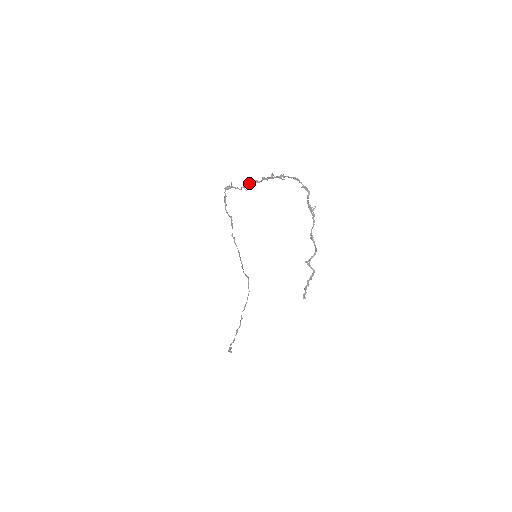
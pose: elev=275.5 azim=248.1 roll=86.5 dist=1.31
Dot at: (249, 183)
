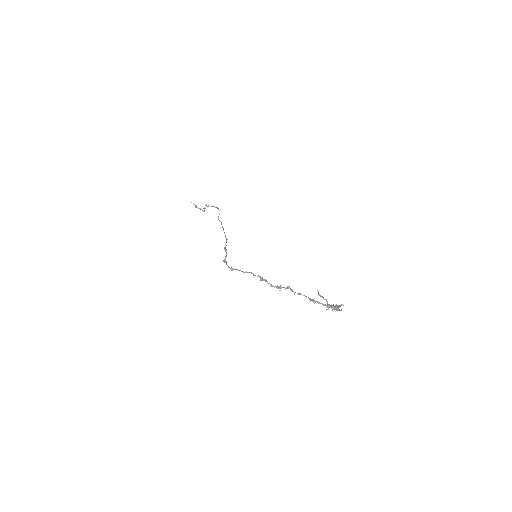
Dot at: occluded
